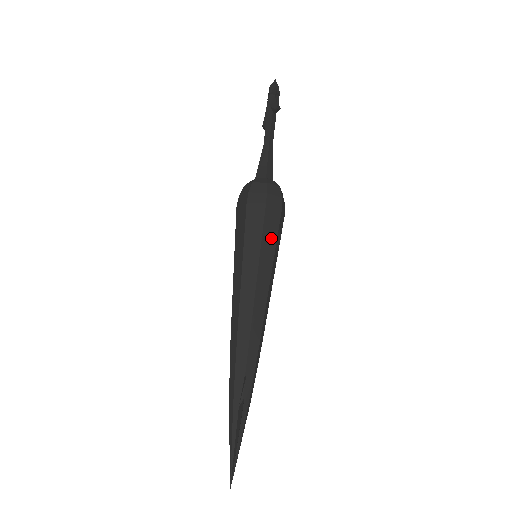
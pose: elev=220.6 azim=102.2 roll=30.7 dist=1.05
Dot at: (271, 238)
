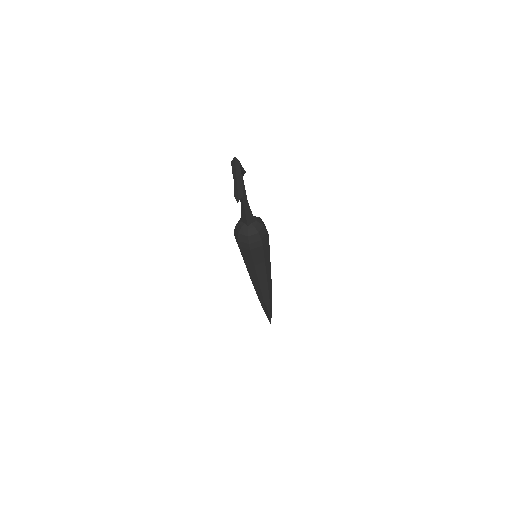
Dot at: (260, 259)
